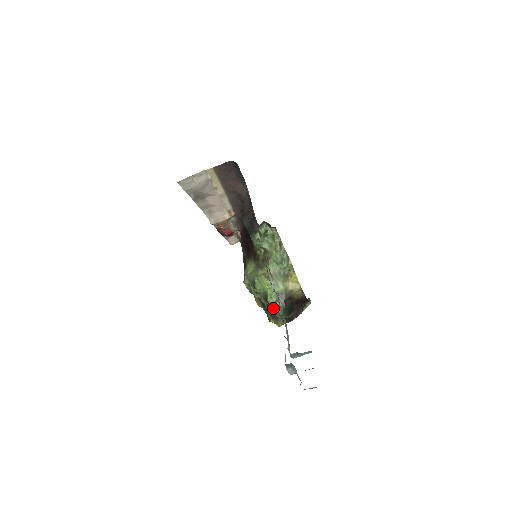
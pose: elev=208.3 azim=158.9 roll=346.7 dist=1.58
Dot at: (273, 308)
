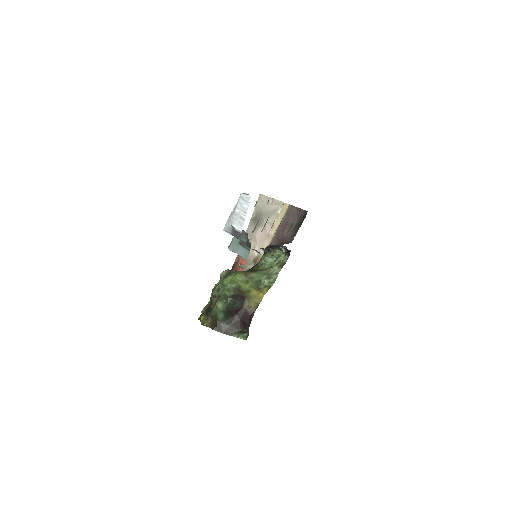
Dot at: (224, 290)
